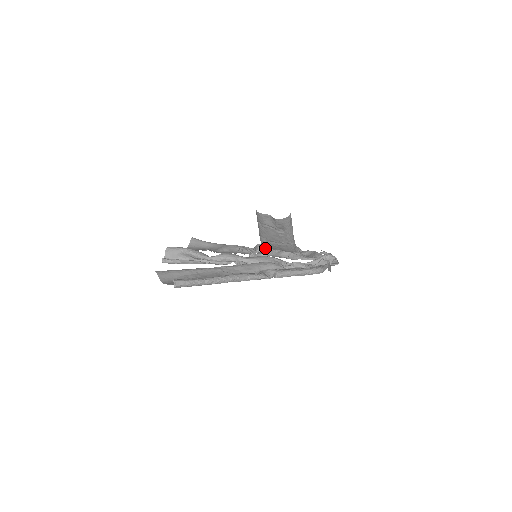
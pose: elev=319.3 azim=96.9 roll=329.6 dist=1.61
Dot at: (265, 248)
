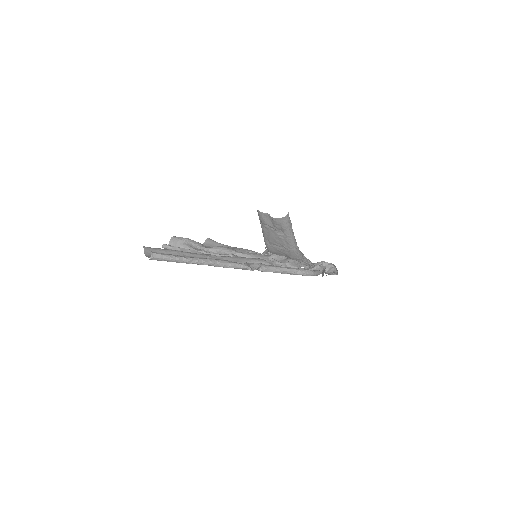
Dot at: occluded
